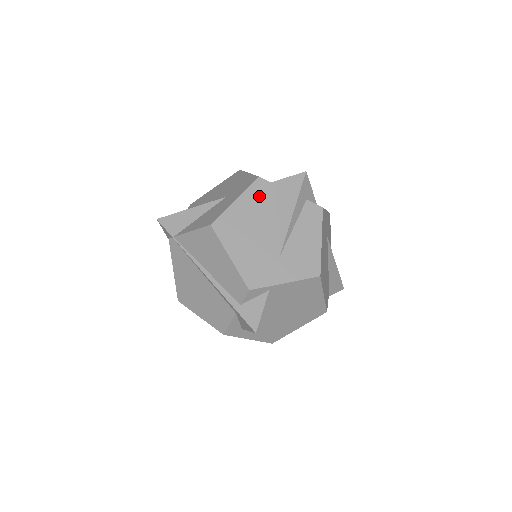
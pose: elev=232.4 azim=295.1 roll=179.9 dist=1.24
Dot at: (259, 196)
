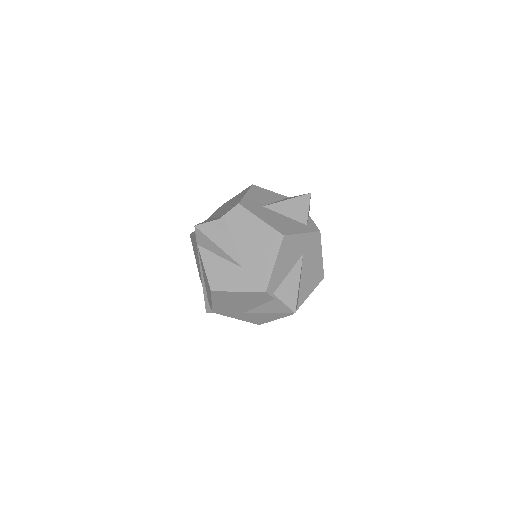
Dot at: (256, 297)
